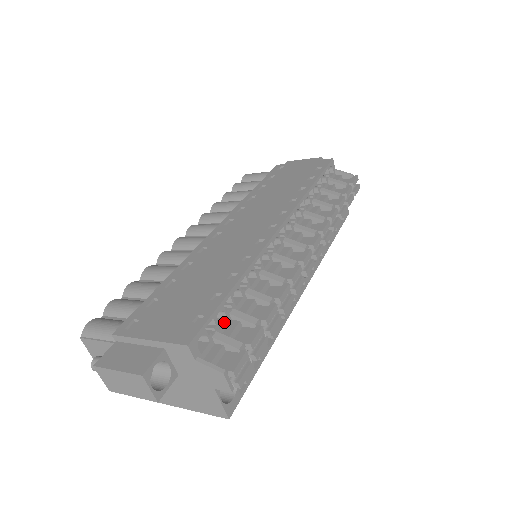
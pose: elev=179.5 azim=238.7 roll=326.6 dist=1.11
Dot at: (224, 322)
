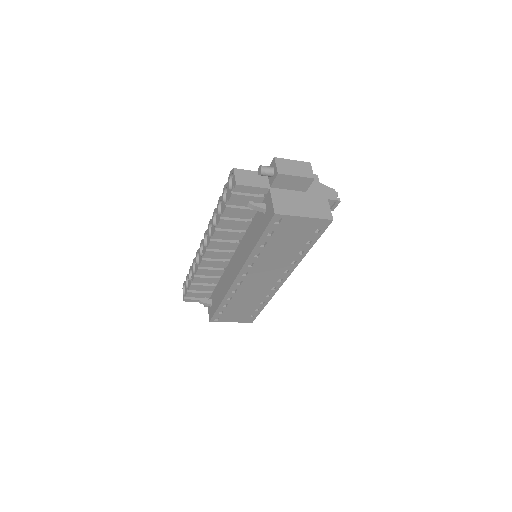
Dot at: occluded
